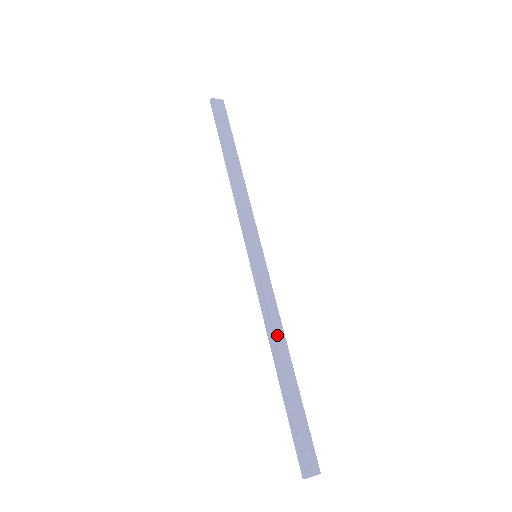
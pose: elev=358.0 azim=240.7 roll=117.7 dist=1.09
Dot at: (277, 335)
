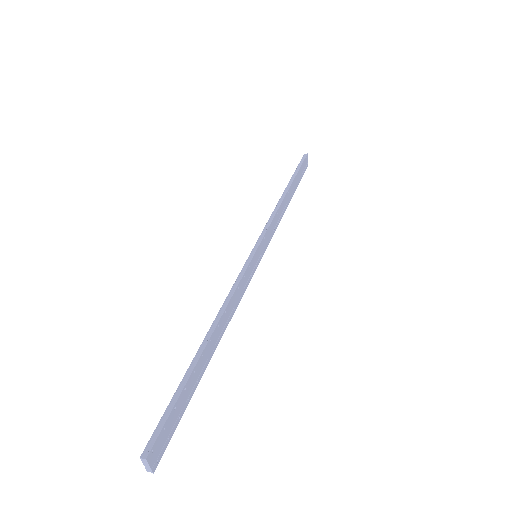
Dot at: (225, 319)
